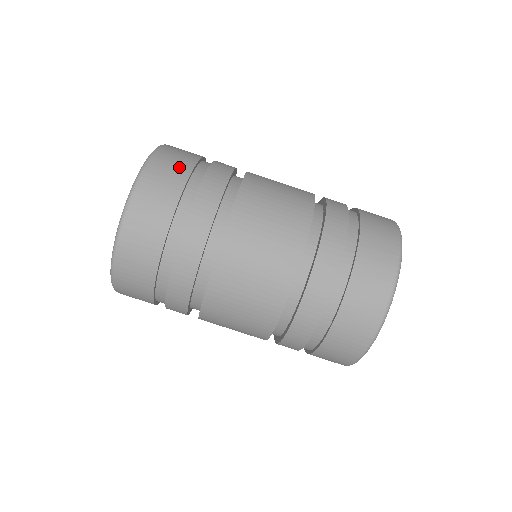
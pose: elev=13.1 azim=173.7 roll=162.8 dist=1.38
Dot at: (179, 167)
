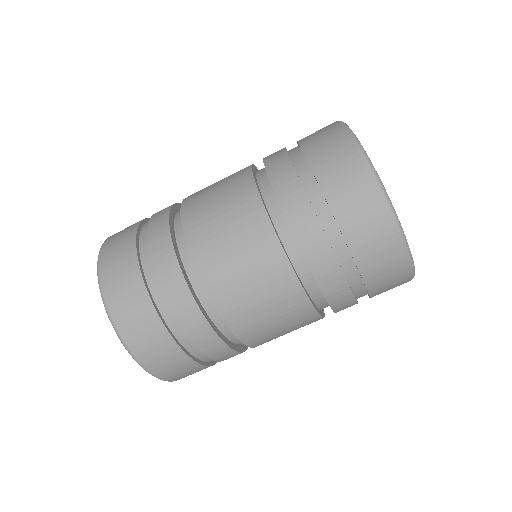
Dot at: (126, 269)
